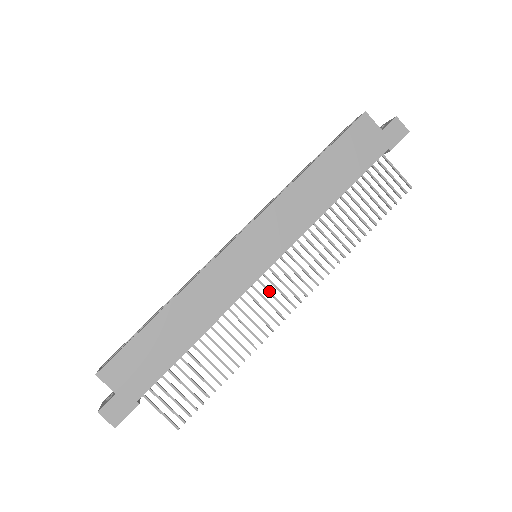
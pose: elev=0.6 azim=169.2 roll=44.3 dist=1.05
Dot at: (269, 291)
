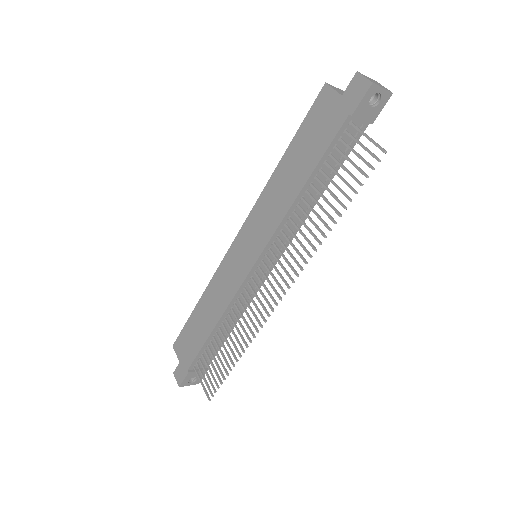
Dot at: (258, 288)
